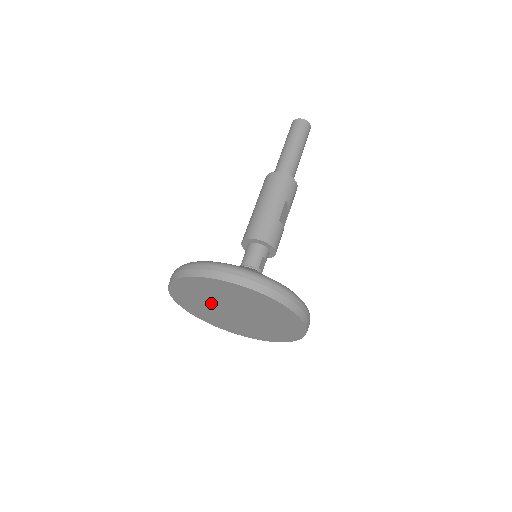
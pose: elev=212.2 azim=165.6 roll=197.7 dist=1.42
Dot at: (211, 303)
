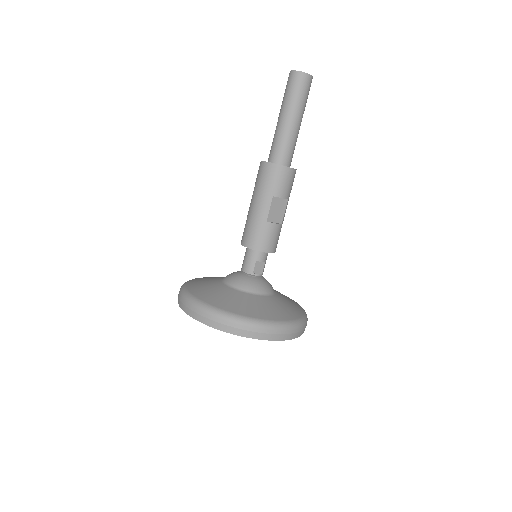
Dot at: occluded
